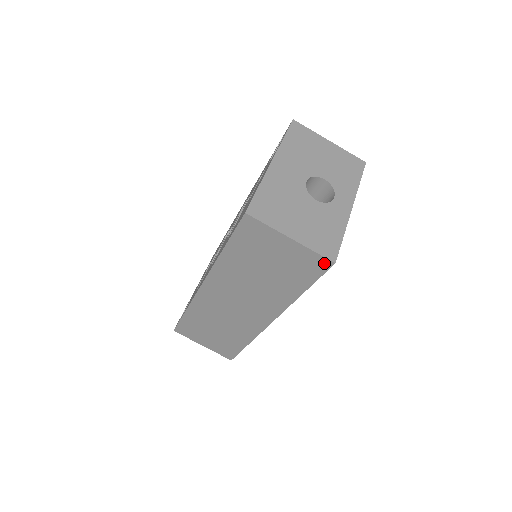
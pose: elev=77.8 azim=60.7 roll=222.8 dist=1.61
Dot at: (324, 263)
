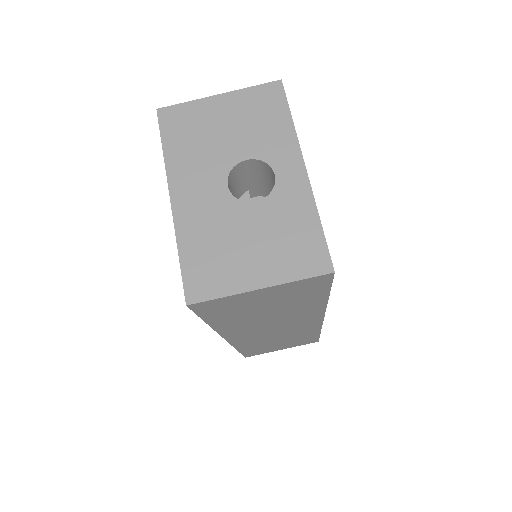
Dot at: (322, 278)
